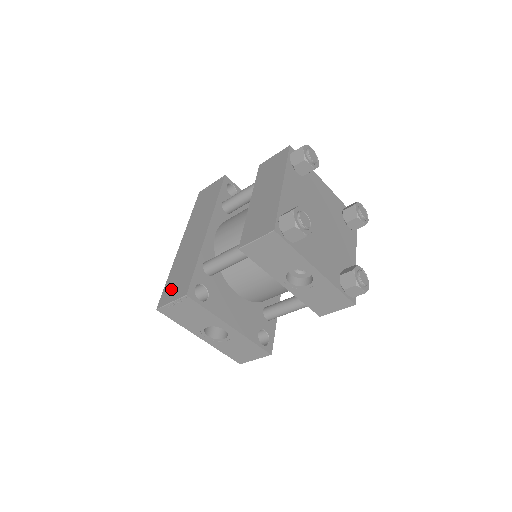
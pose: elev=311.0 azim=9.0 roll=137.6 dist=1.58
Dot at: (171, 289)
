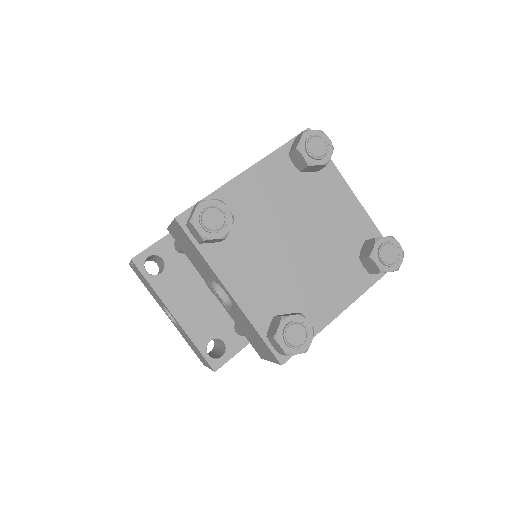
Dot at: occluded
